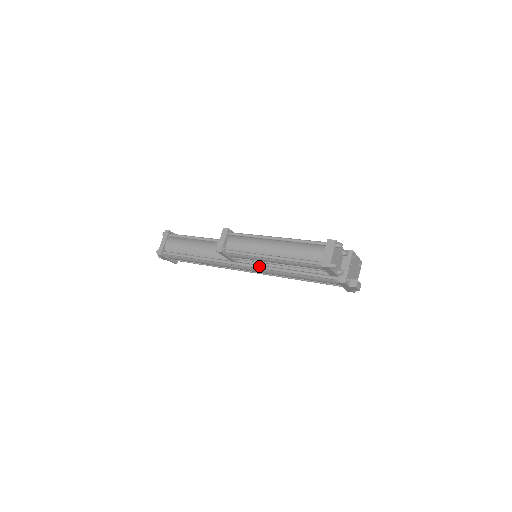
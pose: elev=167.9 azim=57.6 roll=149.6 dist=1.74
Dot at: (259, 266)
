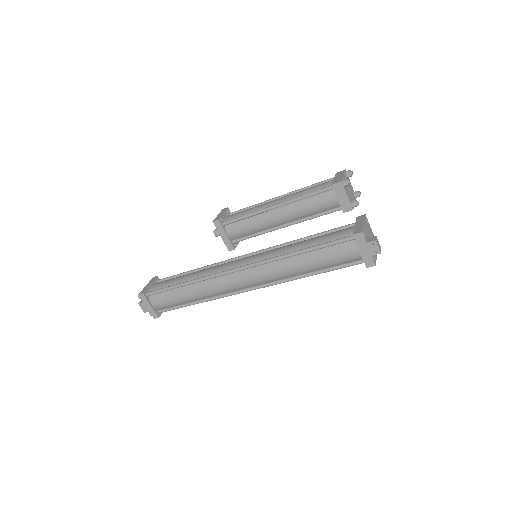
Dot at: (259, 261)
